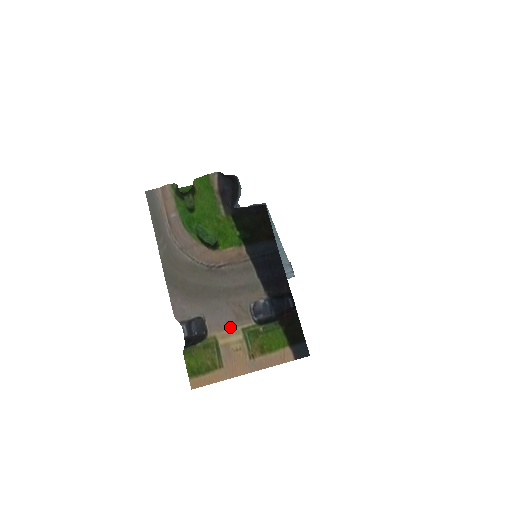
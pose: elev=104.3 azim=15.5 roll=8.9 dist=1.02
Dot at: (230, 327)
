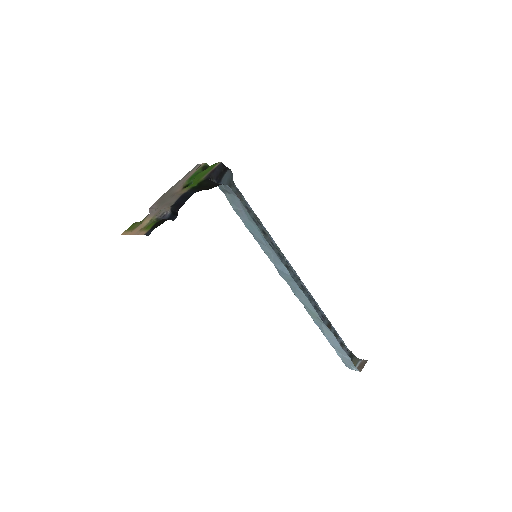
Dot at: (151, 217)
